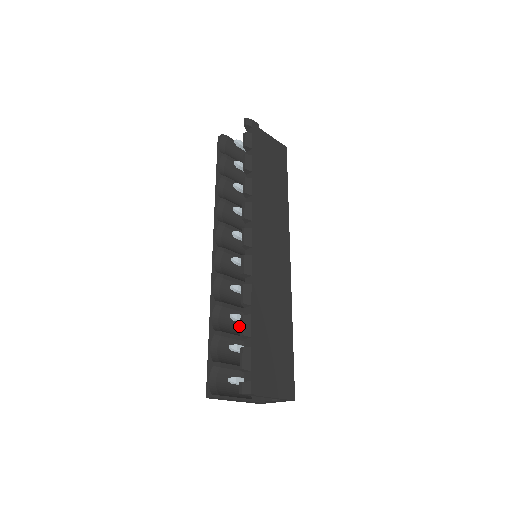
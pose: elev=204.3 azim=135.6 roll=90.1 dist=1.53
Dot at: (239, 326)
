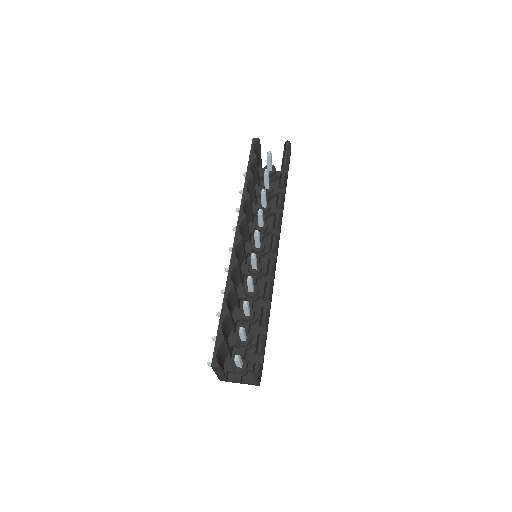
Dot at: (231, 310)
